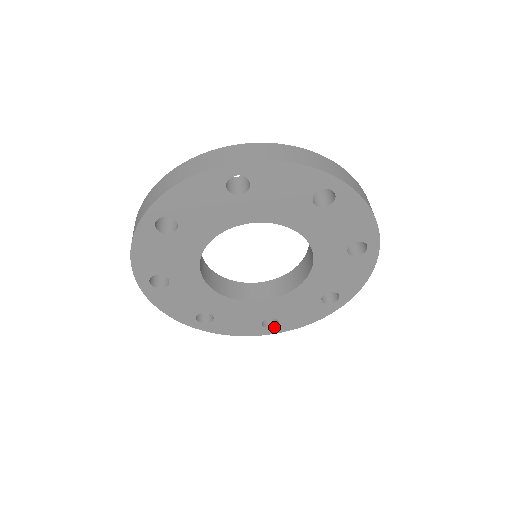
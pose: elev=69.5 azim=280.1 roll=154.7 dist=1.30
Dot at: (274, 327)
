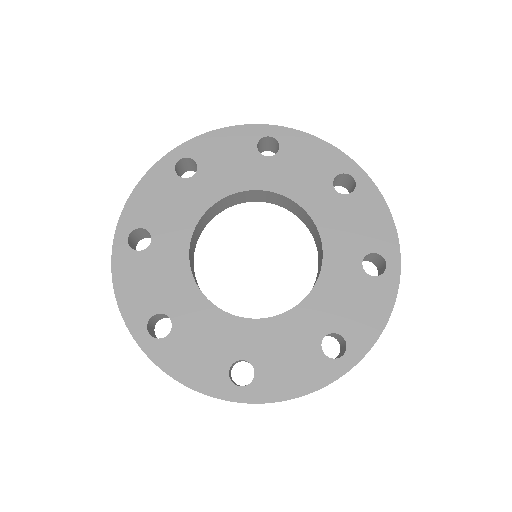
Dot at: occluded
